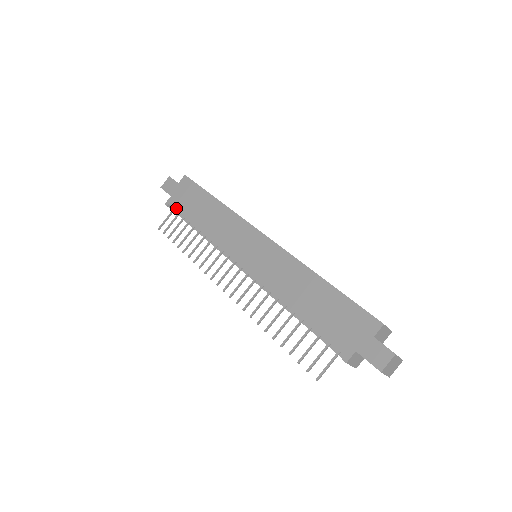
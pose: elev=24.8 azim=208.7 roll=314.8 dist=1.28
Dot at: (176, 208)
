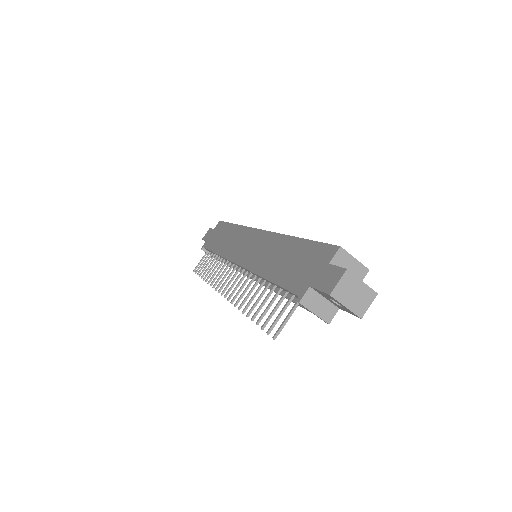
Dot at: (207, 247)
